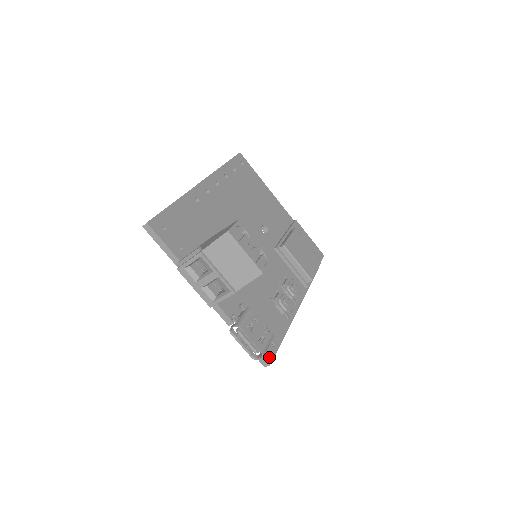
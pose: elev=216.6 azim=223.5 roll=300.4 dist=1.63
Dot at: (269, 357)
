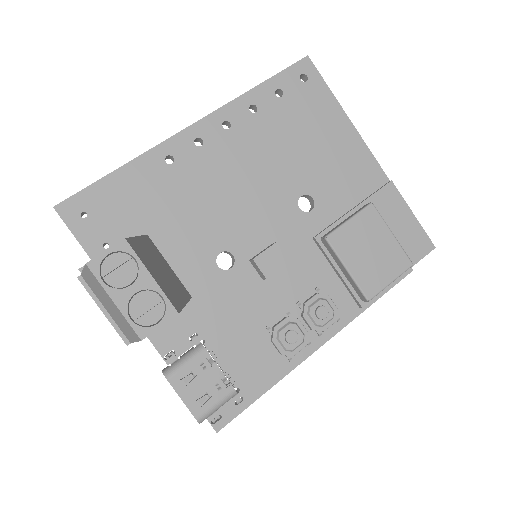
Dot at: (220, 420)
